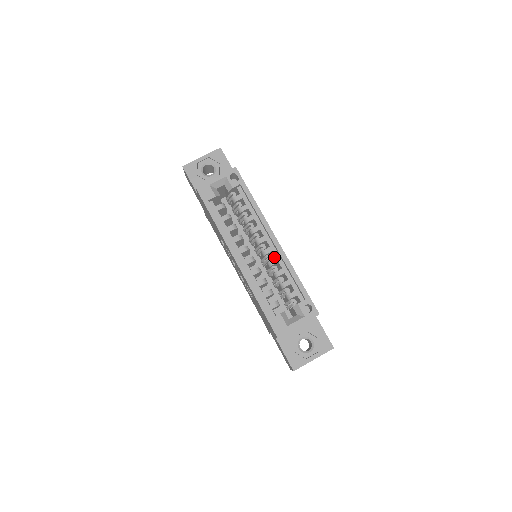
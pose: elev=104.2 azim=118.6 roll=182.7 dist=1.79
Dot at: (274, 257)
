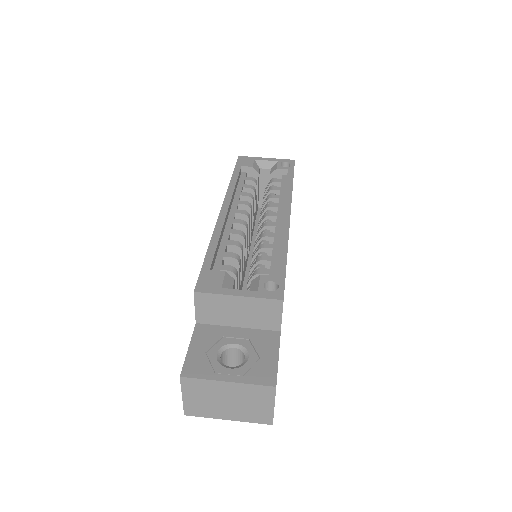
Dot at: occluded
